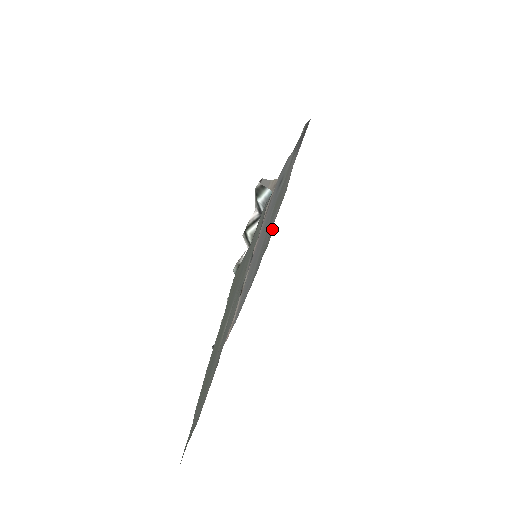
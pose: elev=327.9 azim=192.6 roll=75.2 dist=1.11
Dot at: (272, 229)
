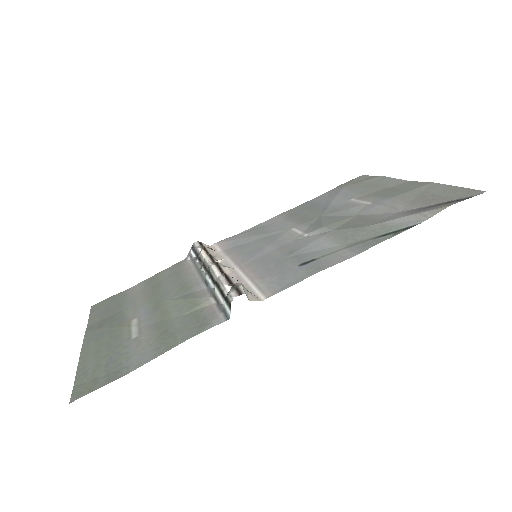
Dot at: occluded
